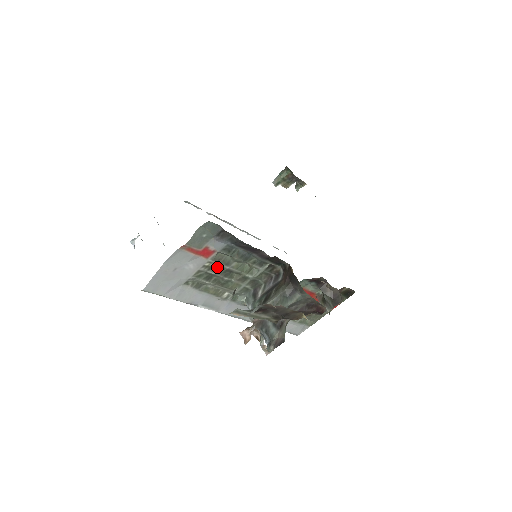
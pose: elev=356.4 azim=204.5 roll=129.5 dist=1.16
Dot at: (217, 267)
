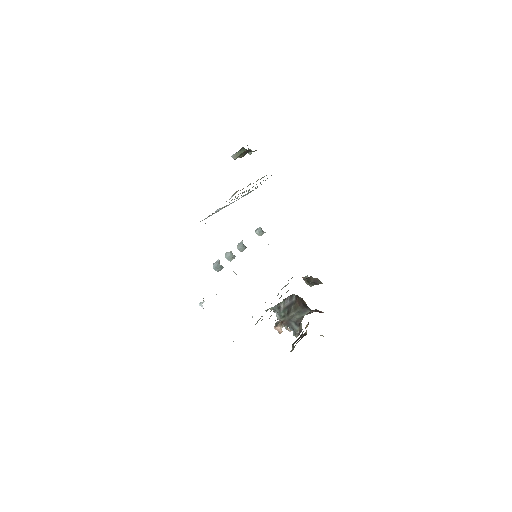
Dot at: occluded
